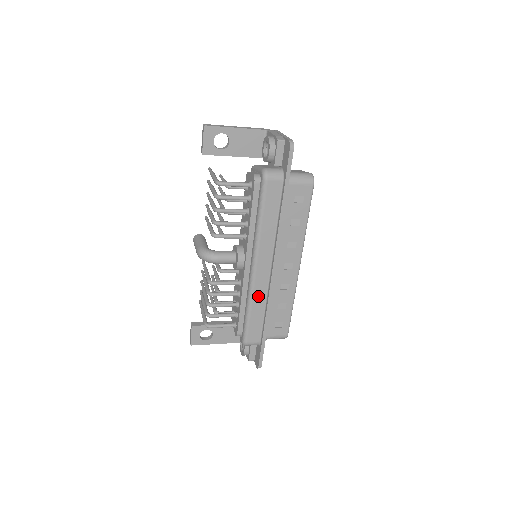
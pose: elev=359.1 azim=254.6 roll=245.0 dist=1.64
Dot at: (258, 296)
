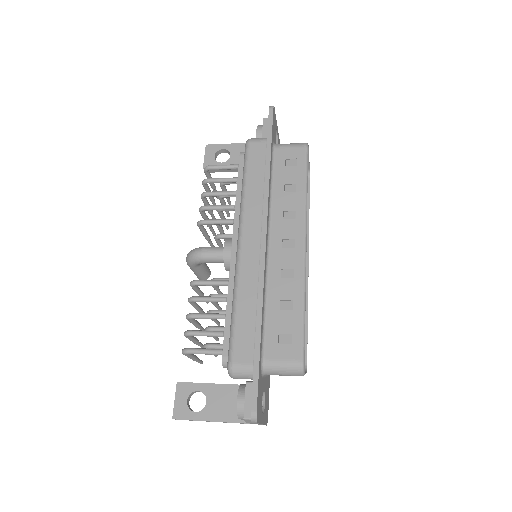
Dot at: (246, 282)
